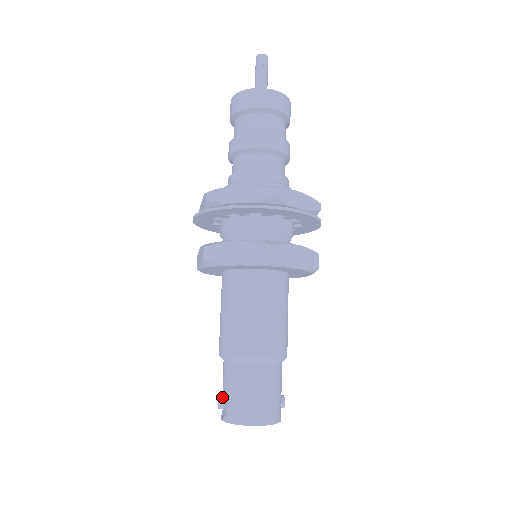
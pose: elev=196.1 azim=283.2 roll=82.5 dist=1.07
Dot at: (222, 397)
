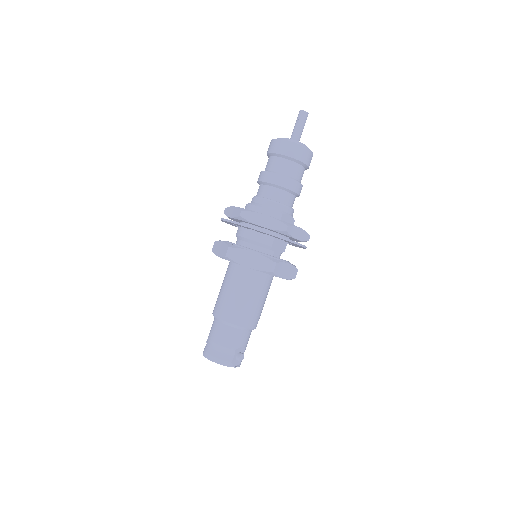
Dot at: occluded
